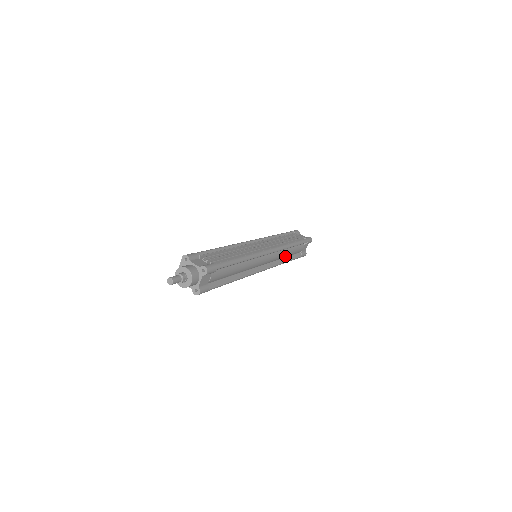
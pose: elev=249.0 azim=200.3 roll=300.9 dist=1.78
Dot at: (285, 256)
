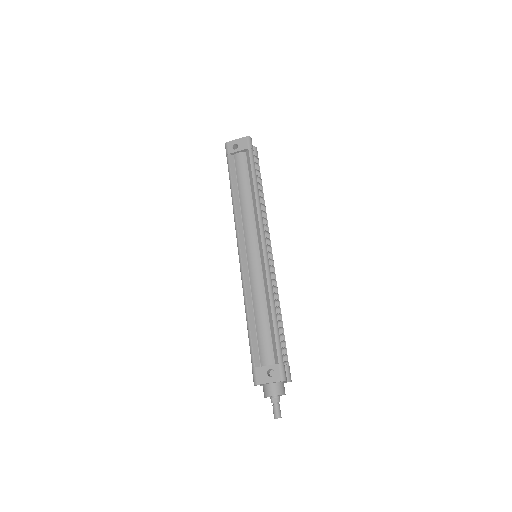
Dot at: occluded
